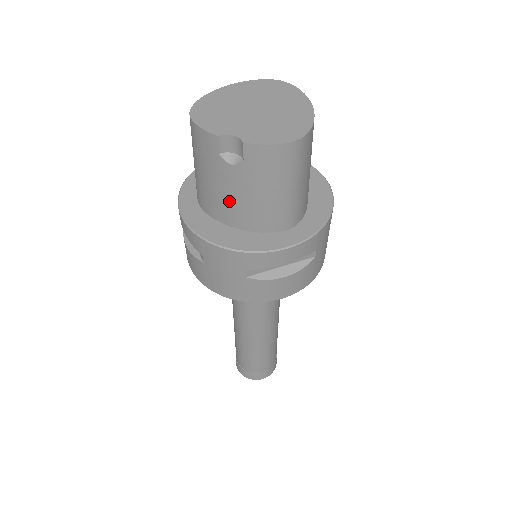
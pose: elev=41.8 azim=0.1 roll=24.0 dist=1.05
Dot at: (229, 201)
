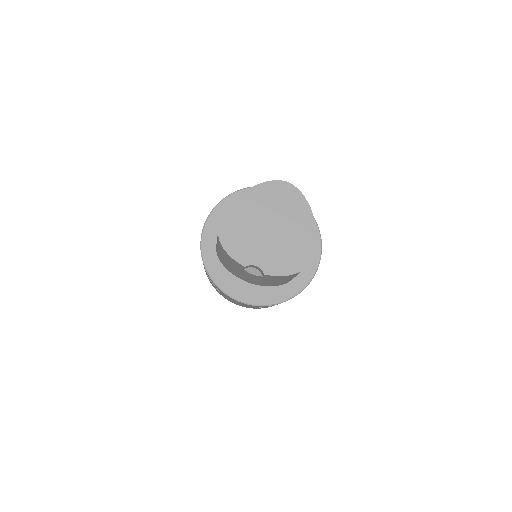
Dot at: (247, 278)
